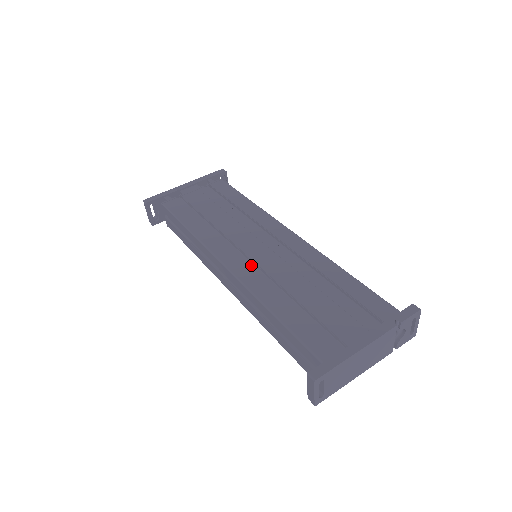
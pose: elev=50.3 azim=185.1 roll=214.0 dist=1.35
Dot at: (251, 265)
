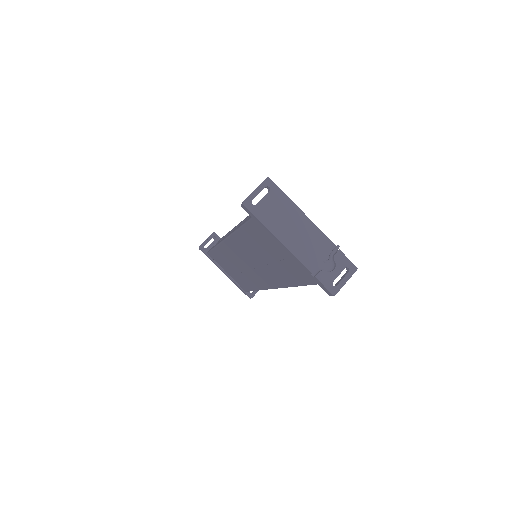
Dot at: occluded
